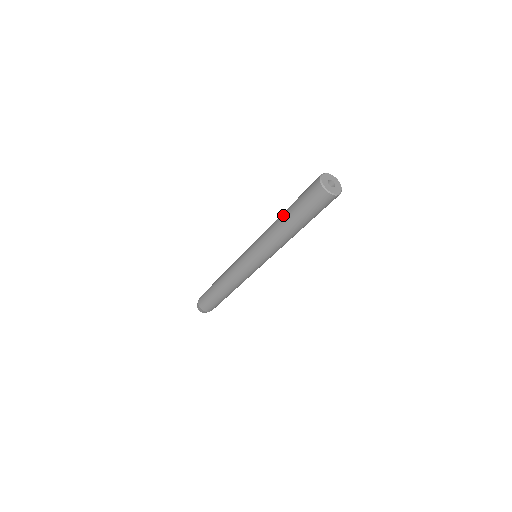
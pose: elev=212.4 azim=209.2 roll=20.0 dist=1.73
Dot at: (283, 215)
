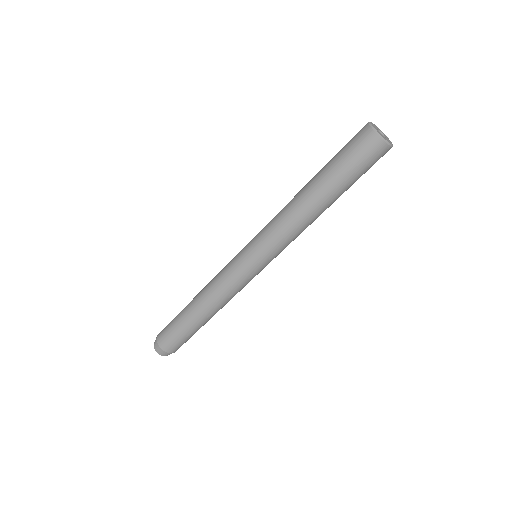
Dot at: (308, 182)
